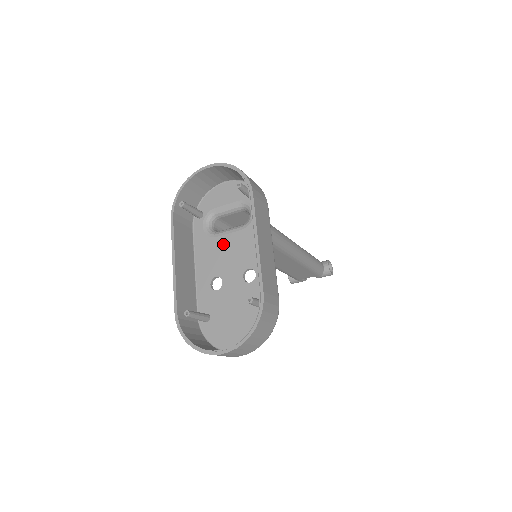
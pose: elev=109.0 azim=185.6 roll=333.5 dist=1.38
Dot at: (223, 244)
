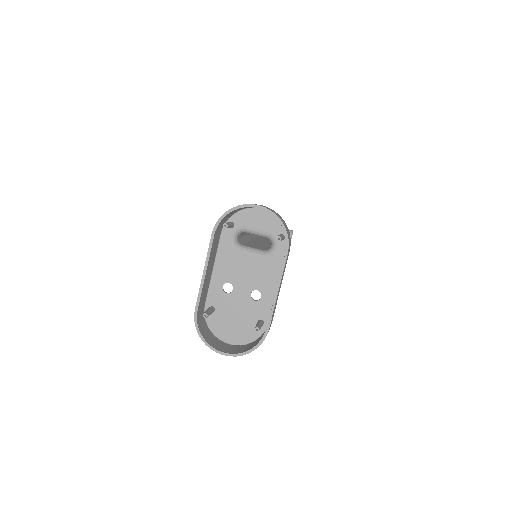
Dot at: (243, 260)
